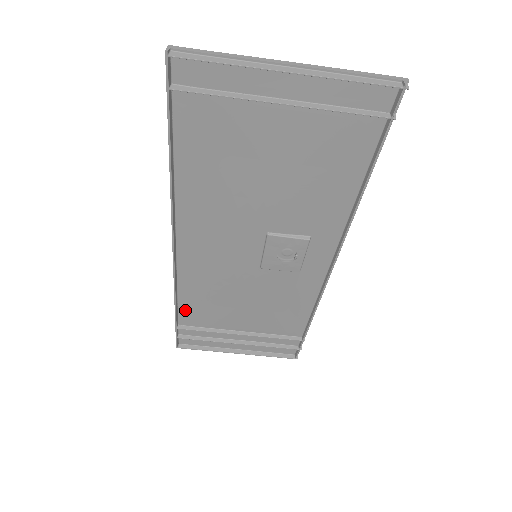
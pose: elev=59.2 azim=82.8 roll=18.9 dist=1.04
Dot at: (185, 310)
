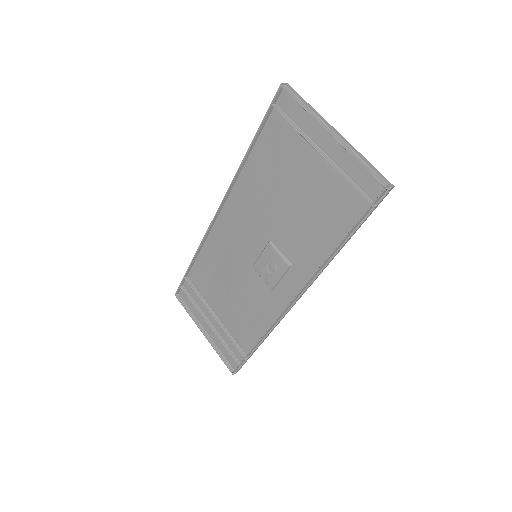
Dot at: (197, 268)
